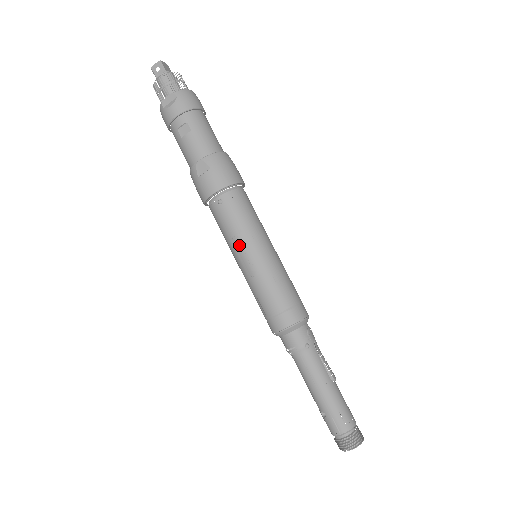
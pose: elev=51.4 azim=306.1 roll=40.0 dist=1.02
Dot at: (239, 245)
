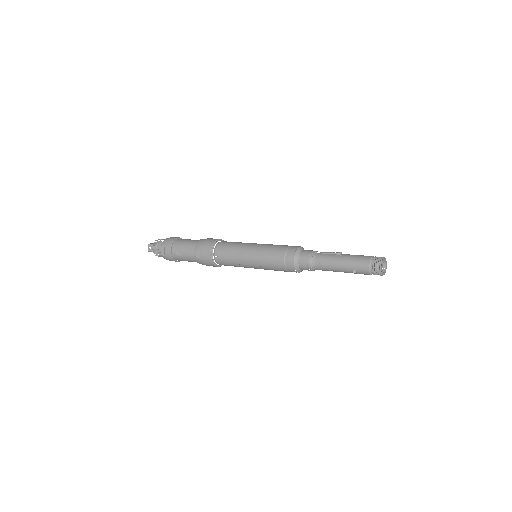
Dot at: (241, 259)
